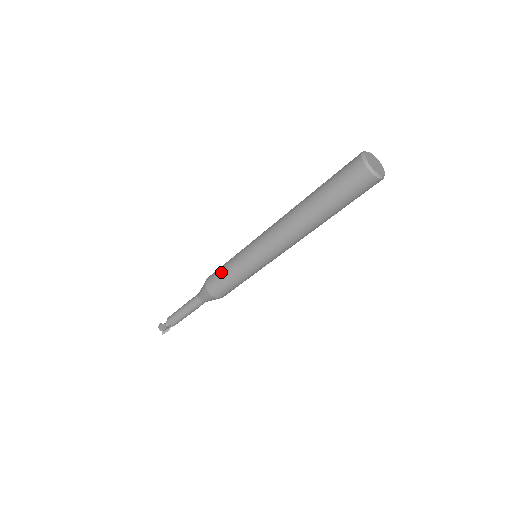
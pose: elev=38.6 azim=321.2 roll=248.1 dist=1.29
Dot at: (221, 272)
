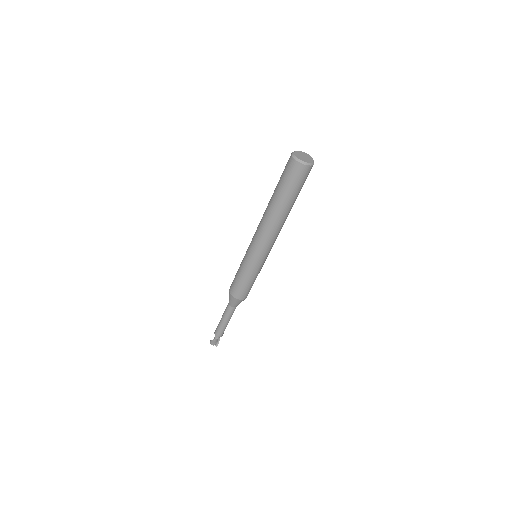
Dot at: (238, 281)
